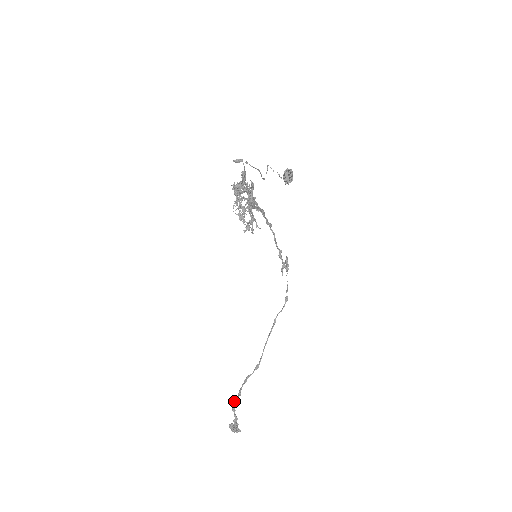
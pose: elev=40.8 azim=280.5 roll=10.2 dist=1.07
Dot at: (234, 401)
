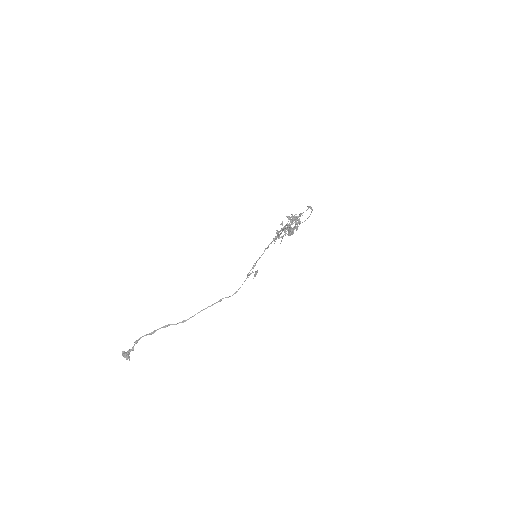
Dot at: (143, 336)
